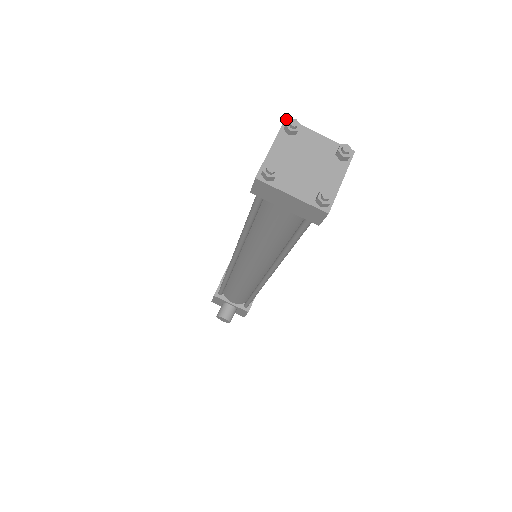
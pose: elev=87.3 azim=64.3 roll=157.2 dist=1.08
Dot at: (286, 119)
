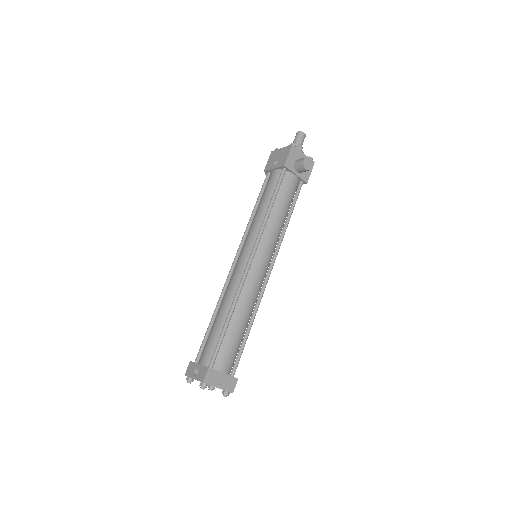
Dot at: (203, 383)
